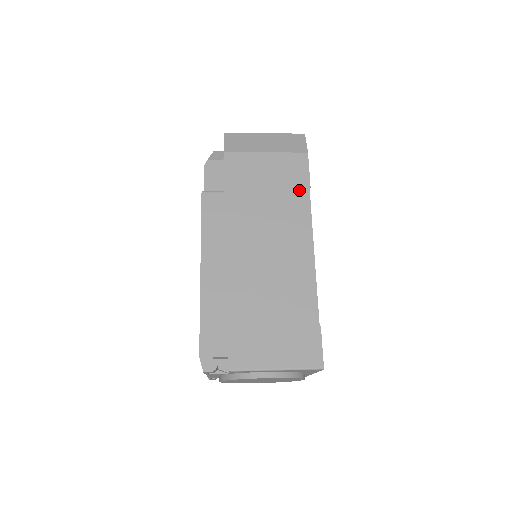
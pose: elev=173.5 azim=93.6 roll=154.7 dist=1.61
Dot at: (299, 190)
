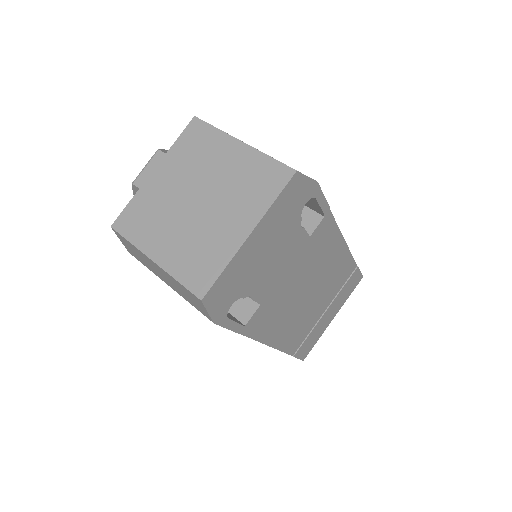
Dot at: occluded
